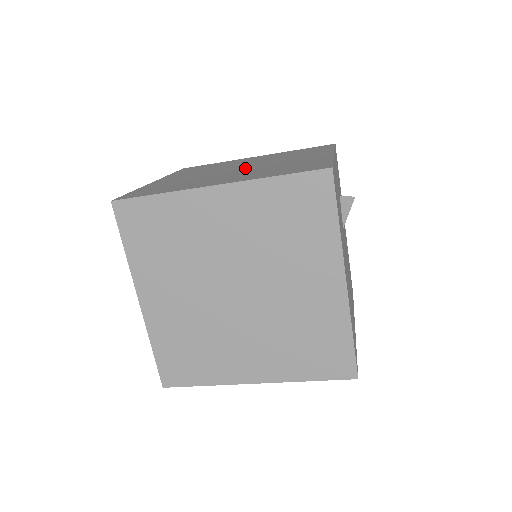
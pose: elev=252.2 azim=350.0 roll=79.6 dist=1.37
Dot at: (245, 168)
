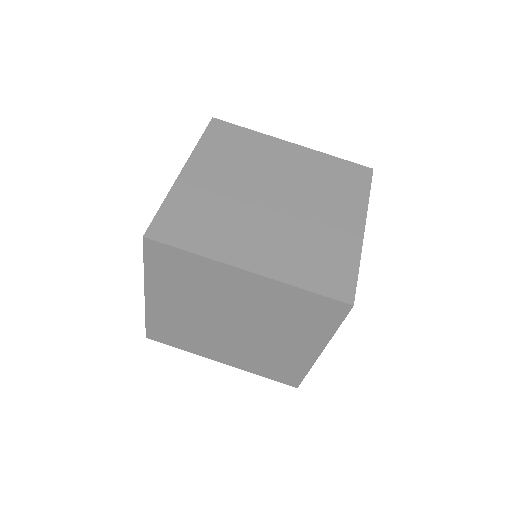
Dot at: occluded
